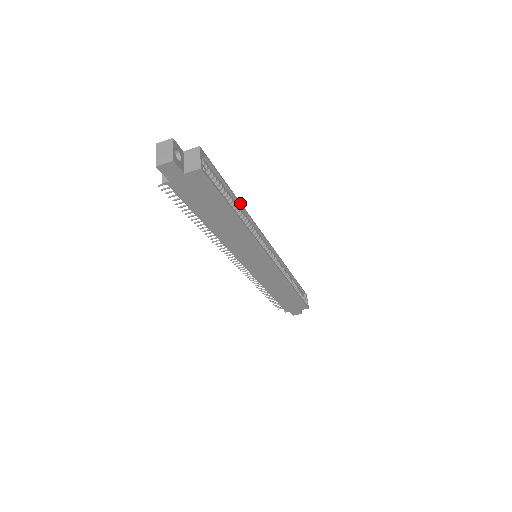
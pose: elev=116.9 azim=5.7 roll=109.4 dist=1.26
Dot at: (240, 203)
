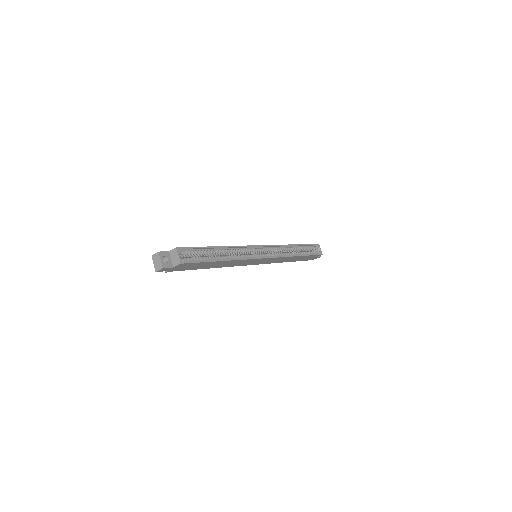
Dot at: (223, 247)
